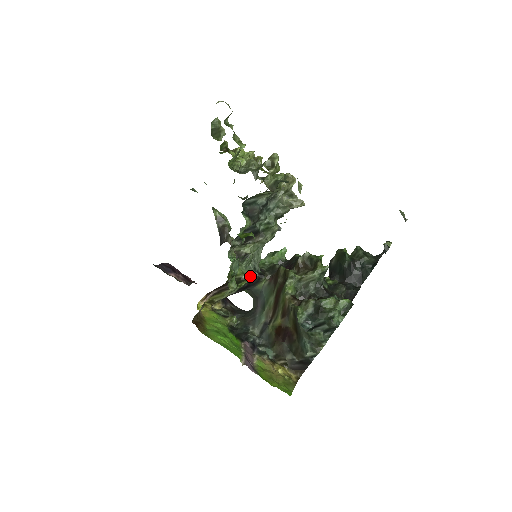
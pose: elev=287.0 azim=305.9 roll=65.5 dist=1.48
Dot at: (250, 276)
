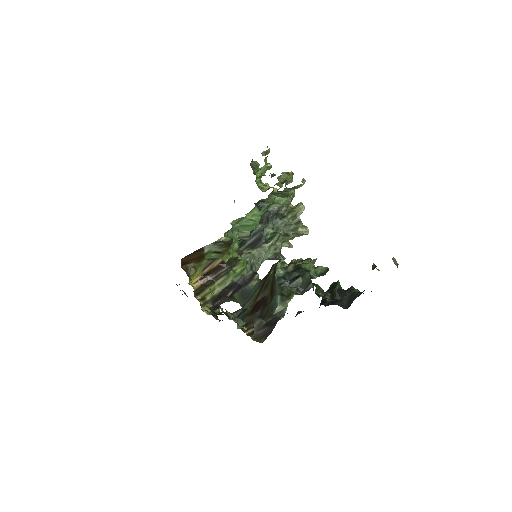
Dot at: (245, 262)
